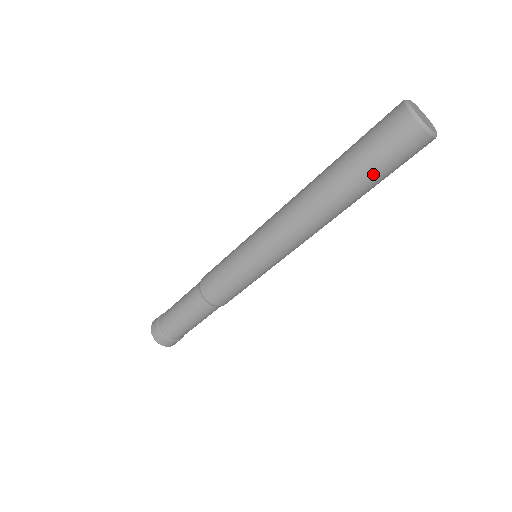
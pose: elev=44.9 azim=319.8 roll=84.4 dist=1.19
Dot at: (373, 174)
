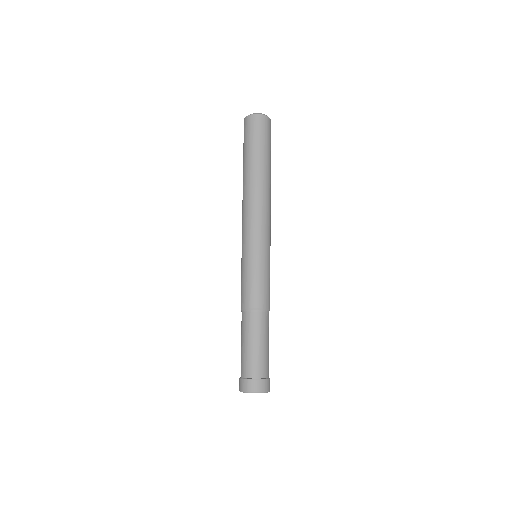
Dot at: (254, 148)
